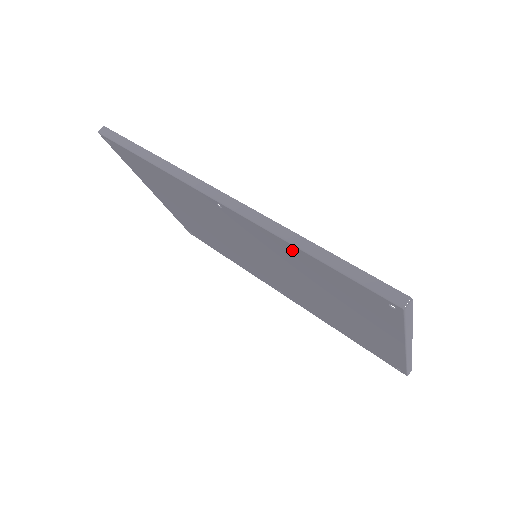
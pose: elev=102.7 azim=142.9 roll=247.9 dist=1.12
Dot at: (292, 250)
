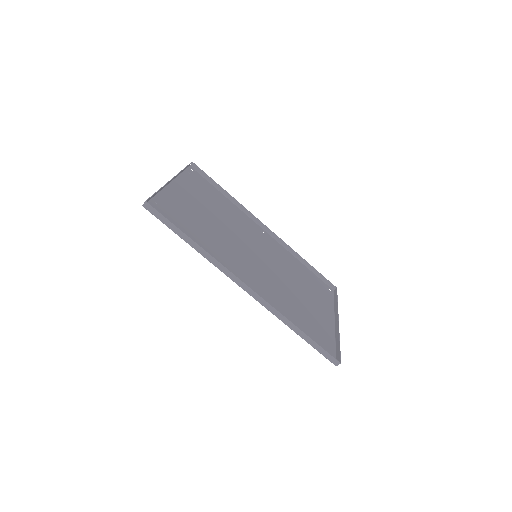
Dot at: occluded
